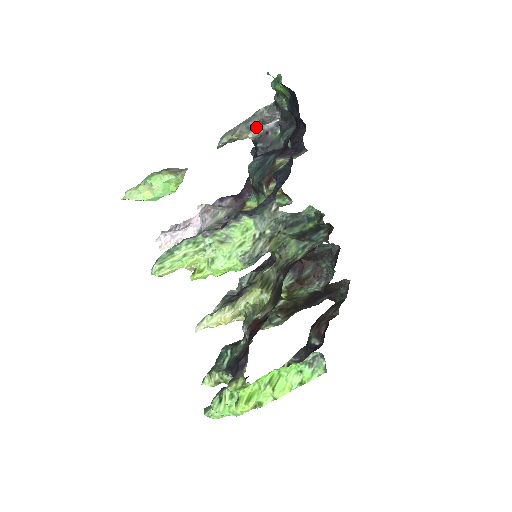
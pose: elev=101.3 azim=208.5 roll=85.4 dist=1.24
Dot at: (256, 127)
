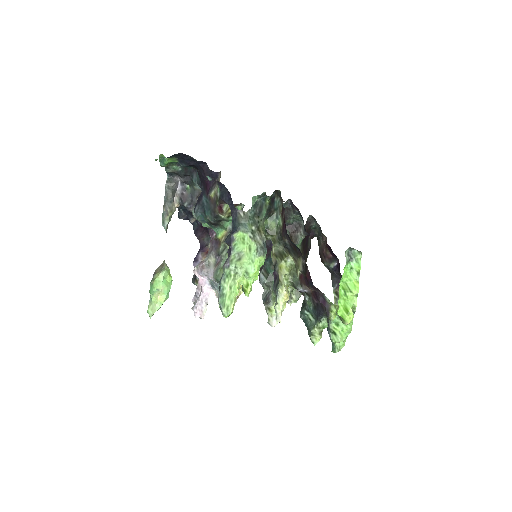
Dot at: (174, 198)
